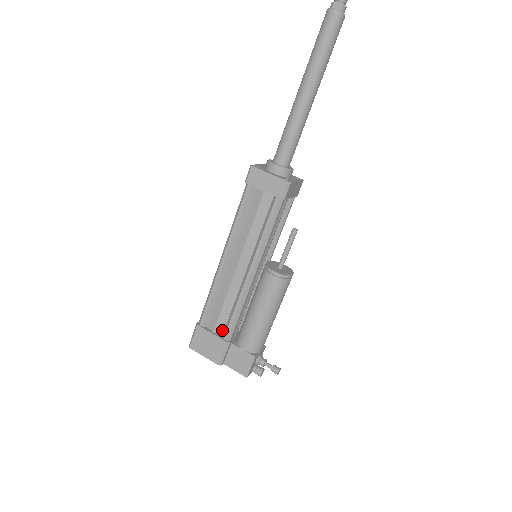
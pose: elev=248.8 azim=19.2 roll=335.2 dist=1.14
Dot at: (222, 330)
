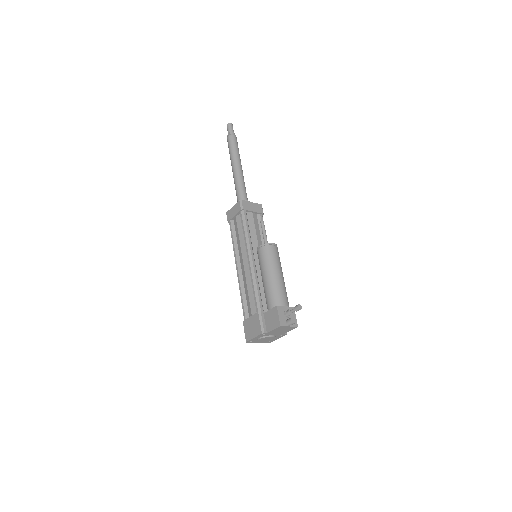
Dot at: (255, 310)
